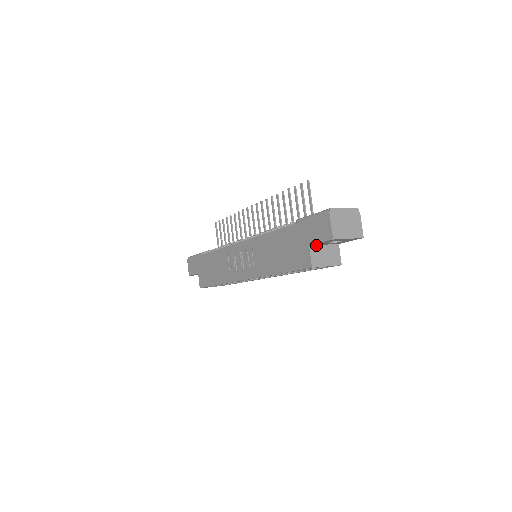
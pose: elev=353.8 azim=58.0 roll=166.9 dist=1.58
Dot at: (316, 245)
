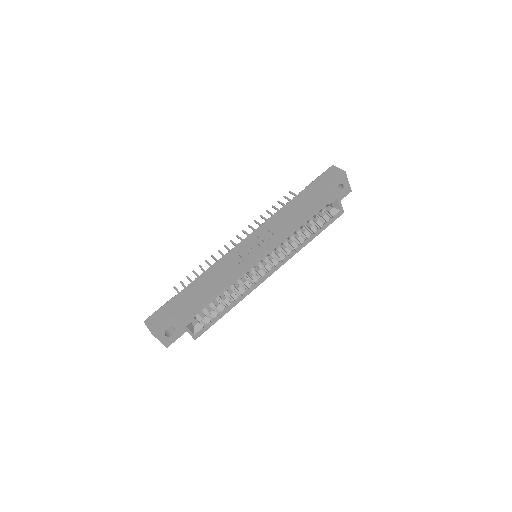
Dot at: occluded
